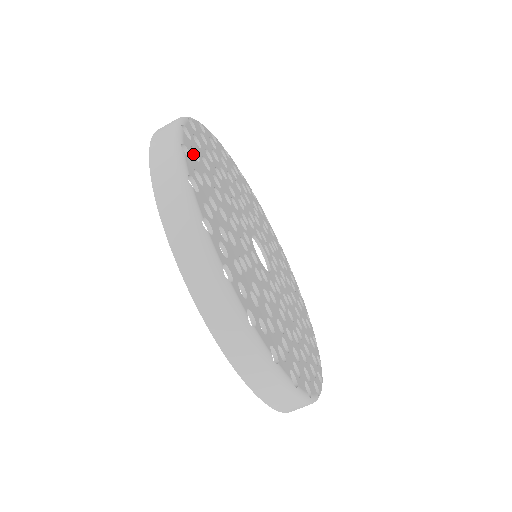
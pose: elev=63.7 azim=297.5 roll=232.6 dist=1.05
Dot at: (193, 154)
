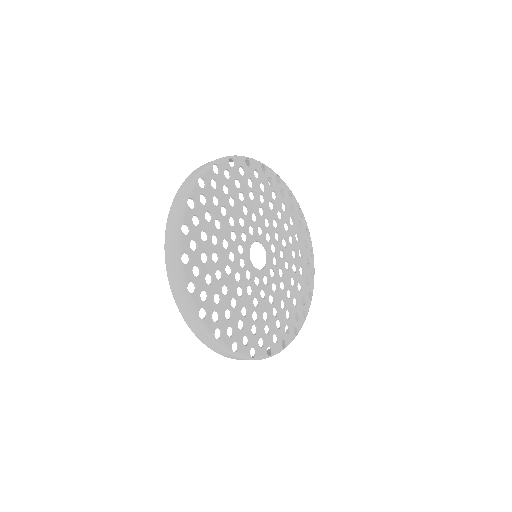
Dot at: (226, 328)
